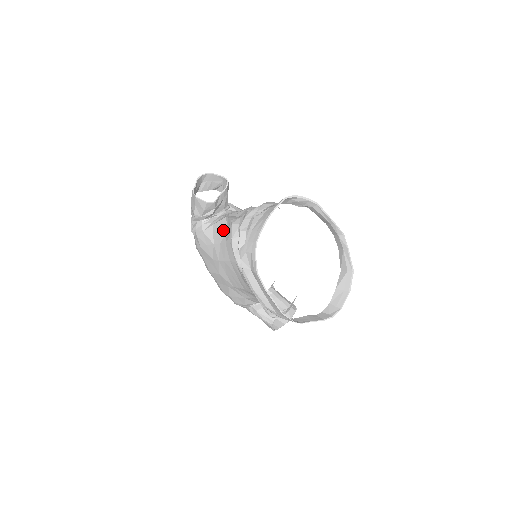
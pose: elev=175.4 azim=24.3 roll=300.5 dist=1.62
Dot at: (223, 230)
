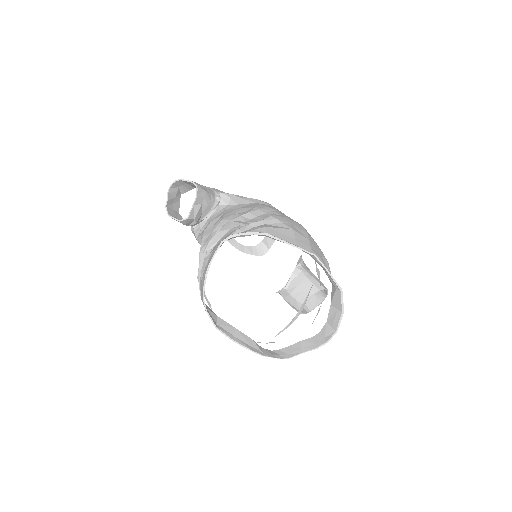
Dot at: occluded
